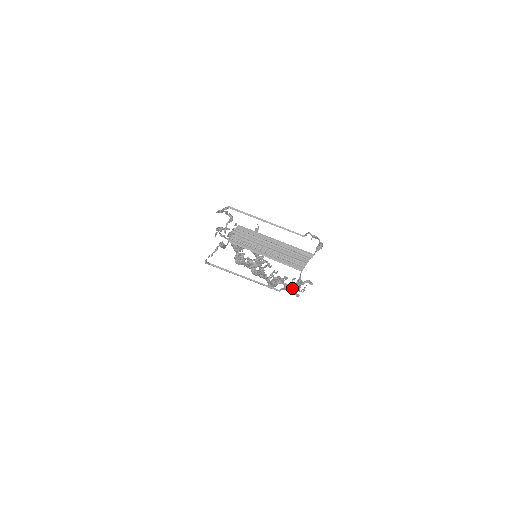
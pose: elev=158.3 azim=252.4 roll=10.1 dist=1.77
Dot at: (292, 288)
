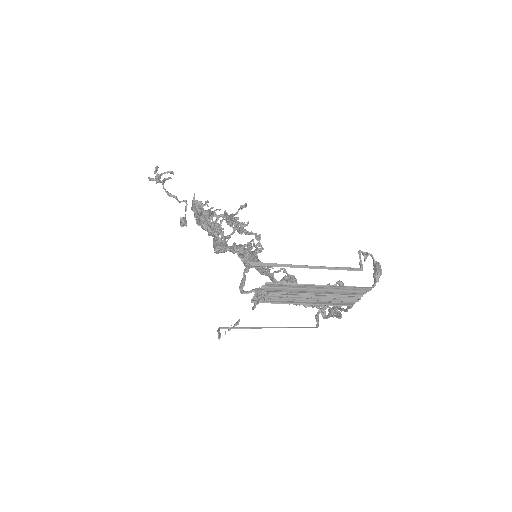
Dot at: (325, 306)
